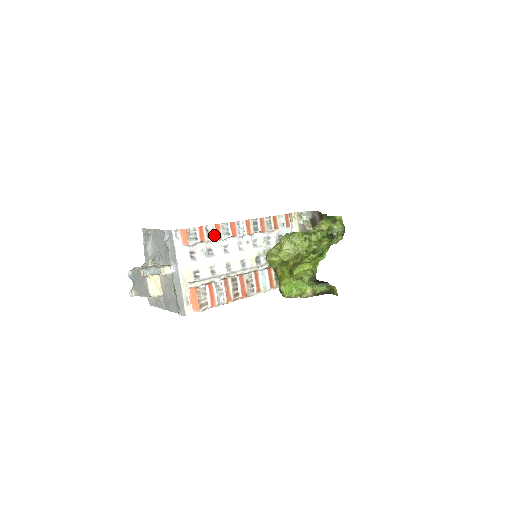
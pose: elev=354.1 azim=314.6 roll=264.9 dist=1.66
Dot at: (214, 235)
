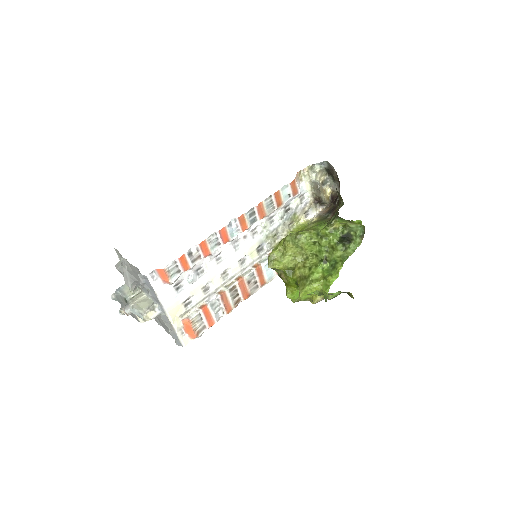
Dot at: (200, 255)
